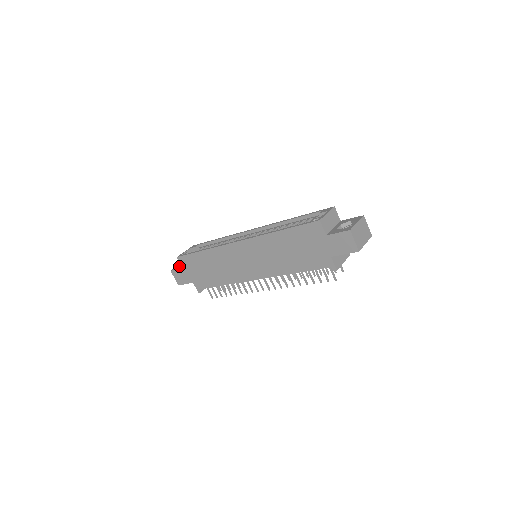
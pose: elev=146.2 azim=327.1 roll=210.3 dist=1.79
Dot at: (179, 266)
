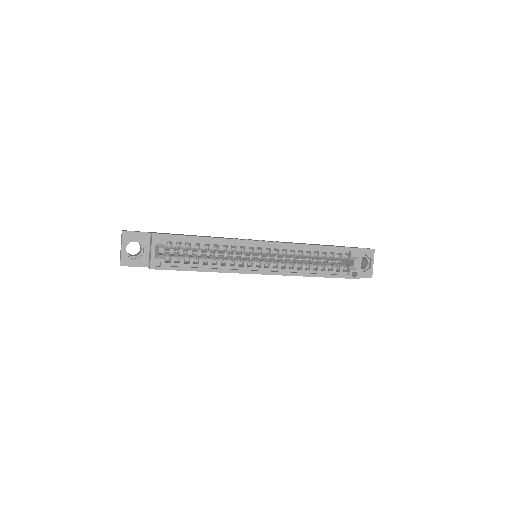
Dot at: (124, 251)
